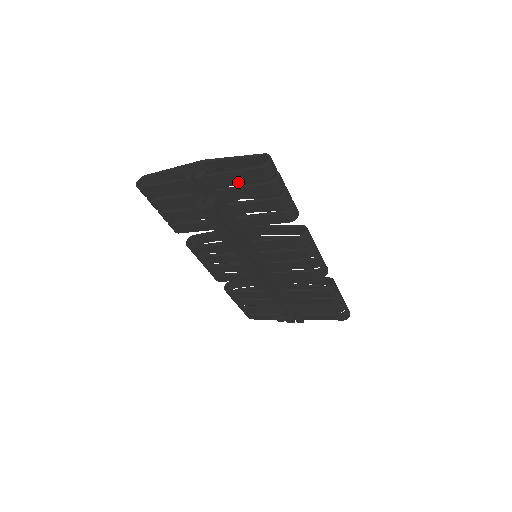
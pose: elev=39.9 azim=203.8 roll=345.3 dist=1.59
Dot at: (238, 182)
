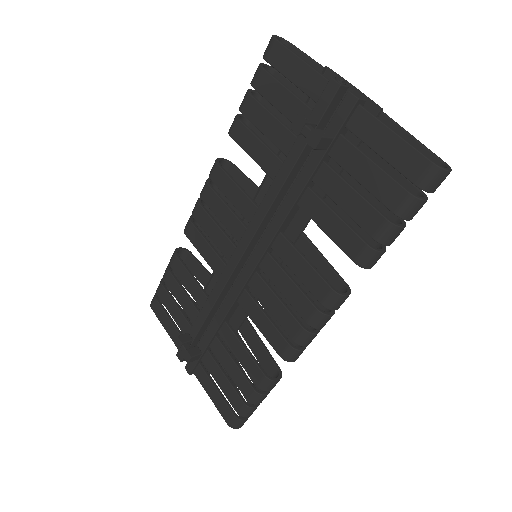
Dot at: (380, 151)
